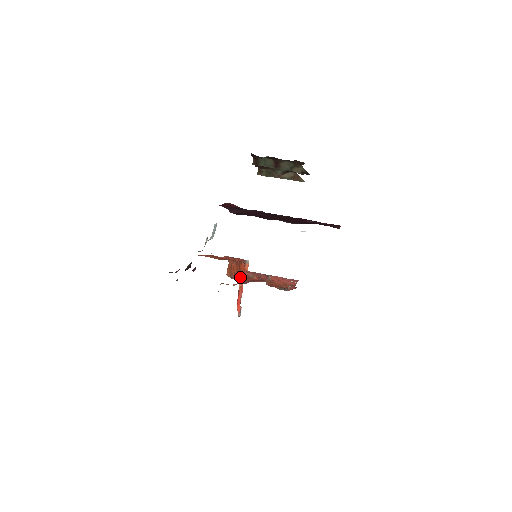
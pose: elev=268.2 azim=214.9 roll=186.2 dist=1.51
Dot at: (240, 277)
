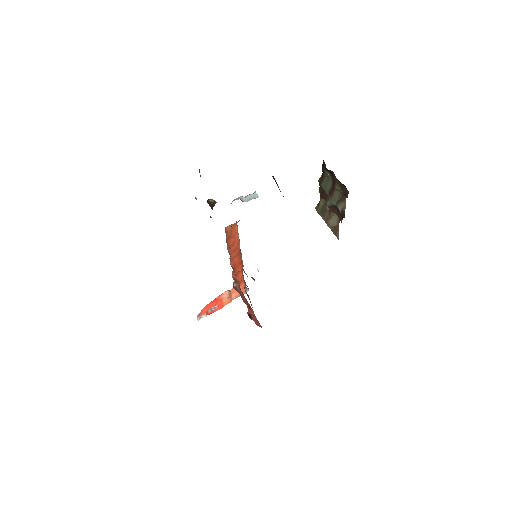
Dot at: occluded
